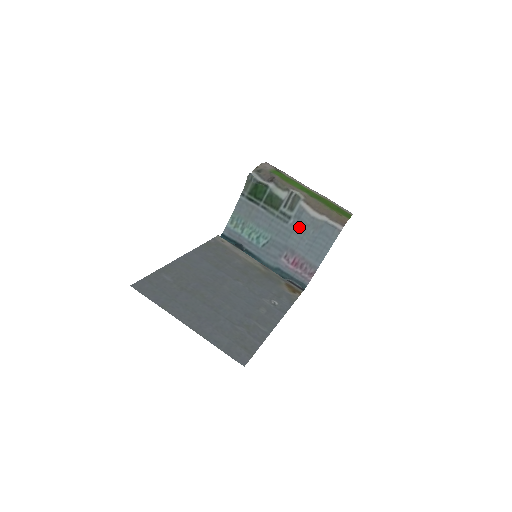
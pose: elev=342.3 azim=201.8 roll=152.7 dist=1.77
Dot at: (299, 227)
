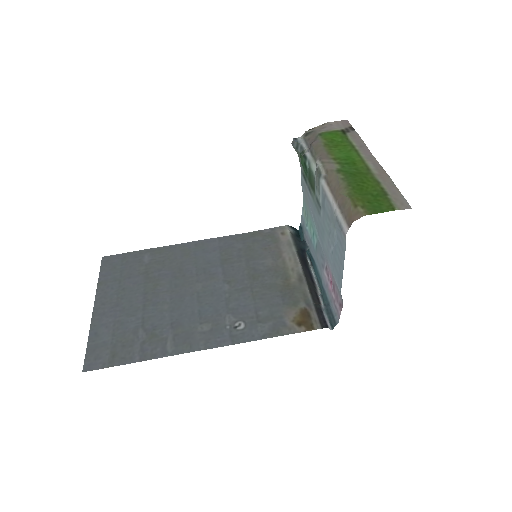
Dot at: (326, 223)
